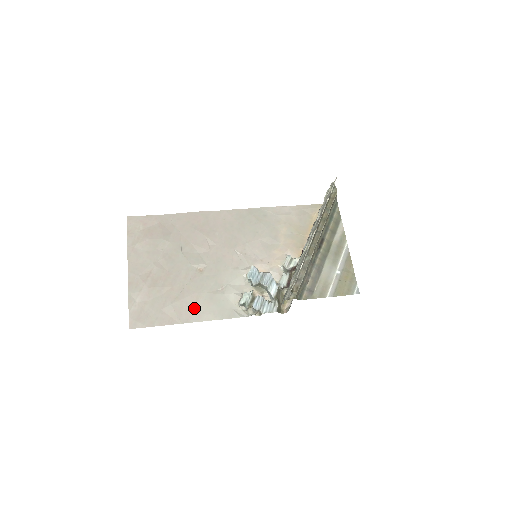
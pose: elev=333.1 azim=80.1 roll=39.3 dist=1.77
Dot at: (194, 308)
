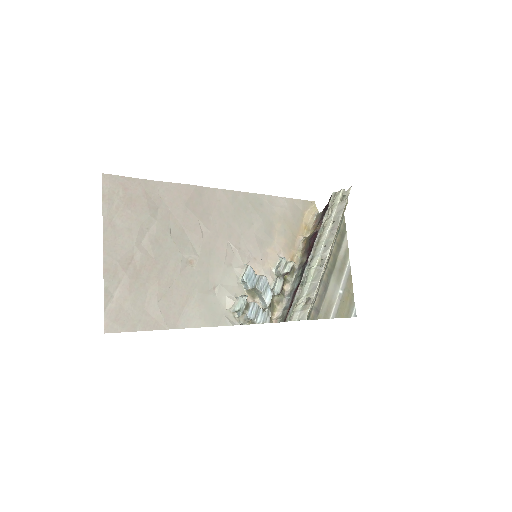
Dot at: (183, 310)
